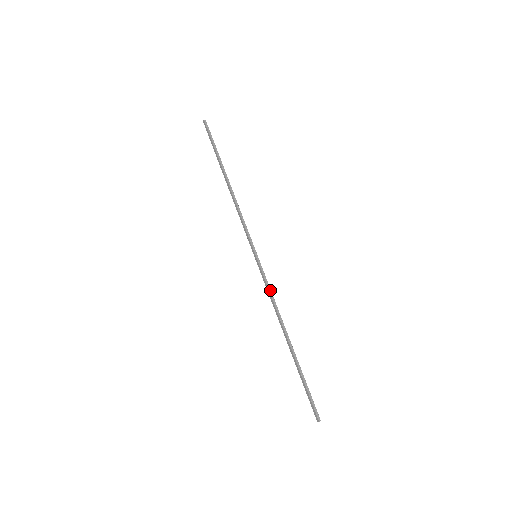
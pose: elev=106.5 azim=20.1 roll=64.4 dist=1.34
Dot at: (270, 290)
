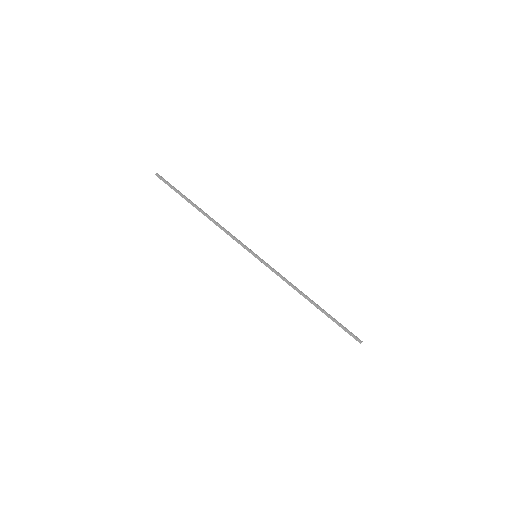
Dot at: (280, 274)
